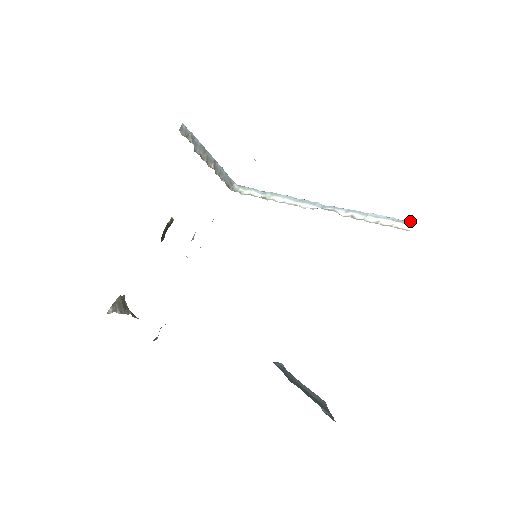
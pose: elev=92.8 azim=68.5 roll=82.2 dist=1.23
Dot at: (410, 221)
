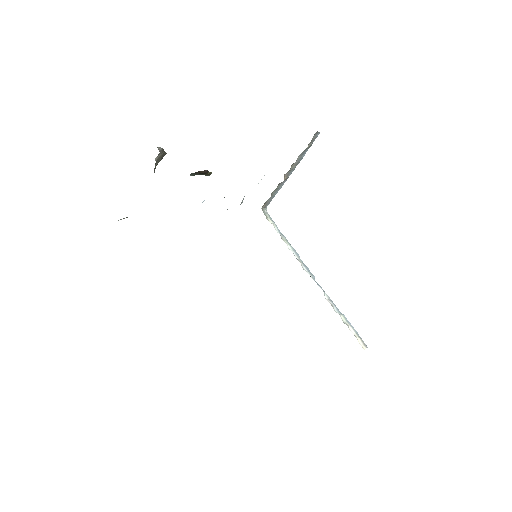
Dot at: occluded
